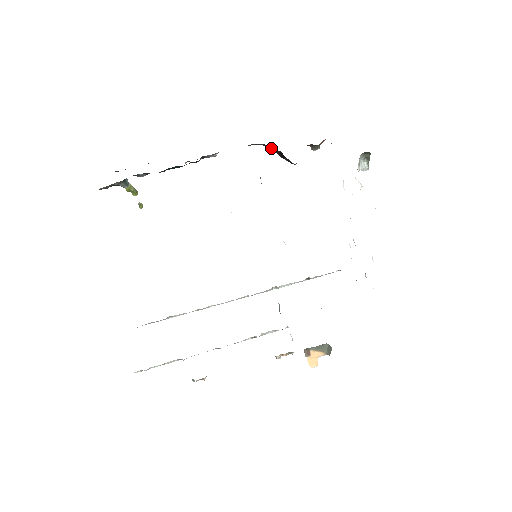
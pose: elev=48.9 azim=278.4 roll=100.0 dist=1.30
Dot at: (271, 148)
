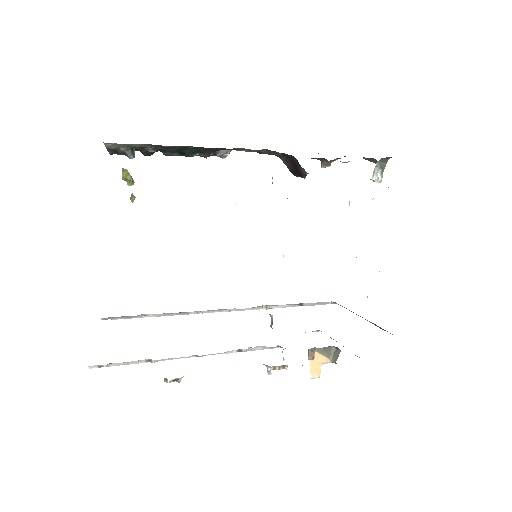
Dot at: (284, 156)
